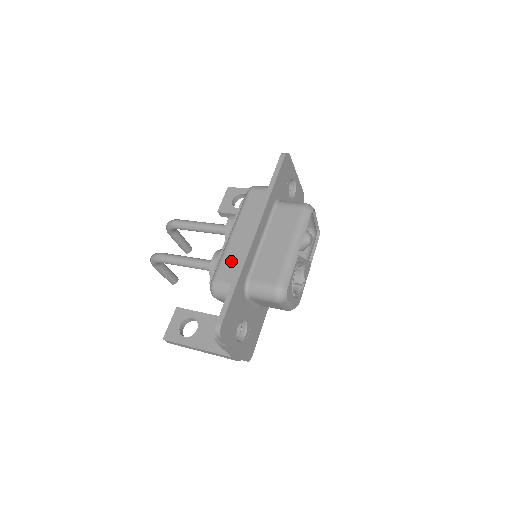
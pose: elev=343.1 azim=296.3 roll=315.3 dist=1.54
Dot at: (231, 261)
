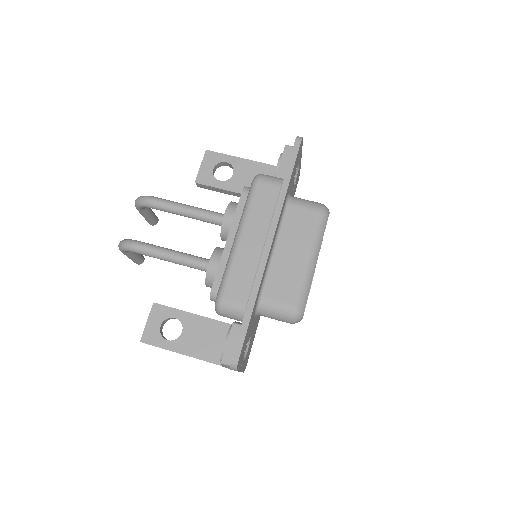
Dot at: (241, 276)
